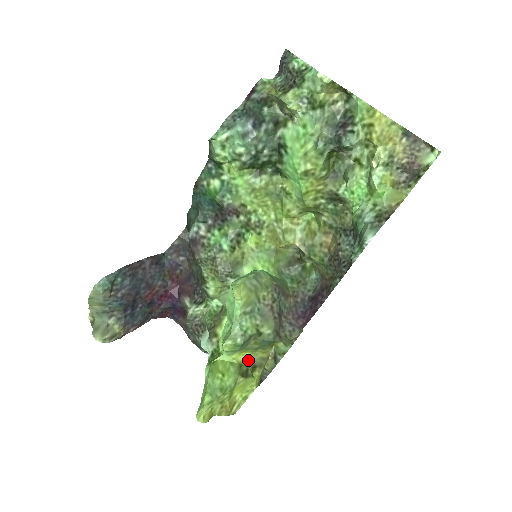
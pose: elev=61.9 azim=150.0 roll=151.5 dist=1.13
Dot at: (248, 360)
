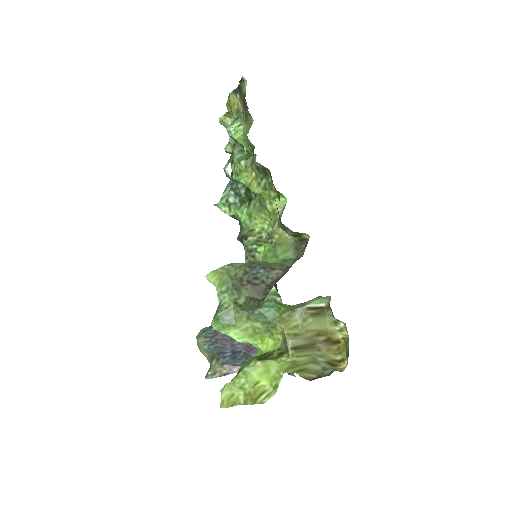
Dot at: (275, 348)
